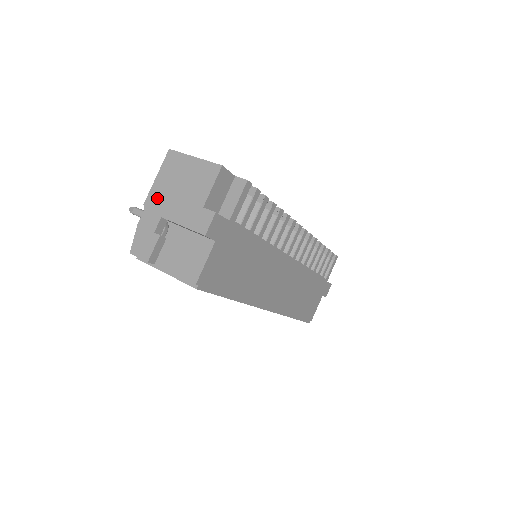
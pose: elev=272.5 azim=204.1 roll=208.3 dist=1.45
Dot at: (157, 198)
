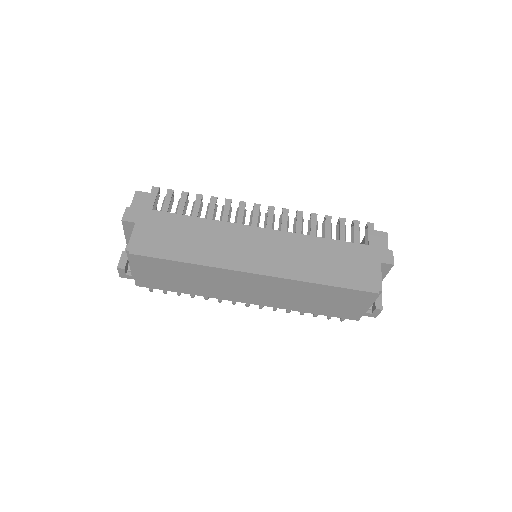
Dot at: occluded
